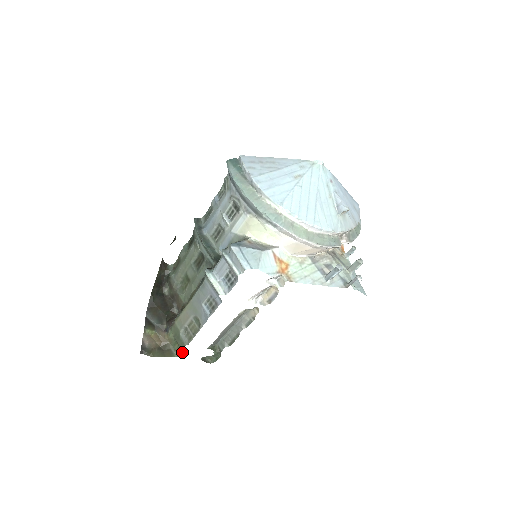
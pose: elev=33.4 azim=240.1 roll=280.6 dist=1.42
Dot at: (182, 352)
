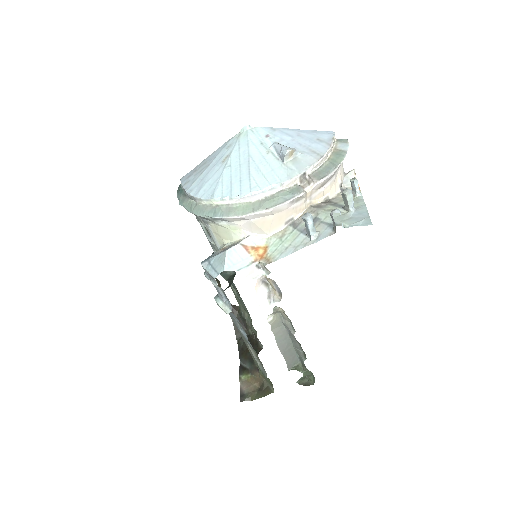
Dot at: (272, 385)
